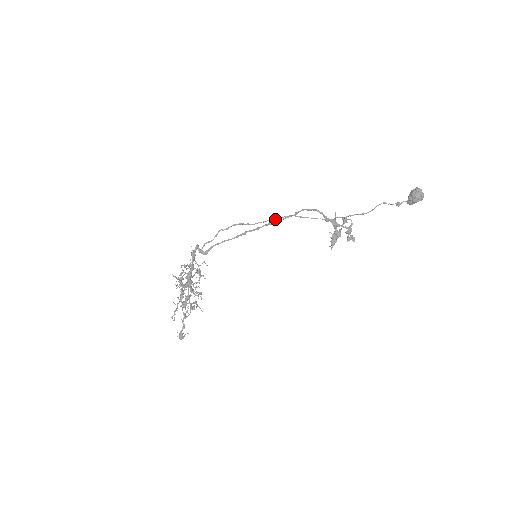
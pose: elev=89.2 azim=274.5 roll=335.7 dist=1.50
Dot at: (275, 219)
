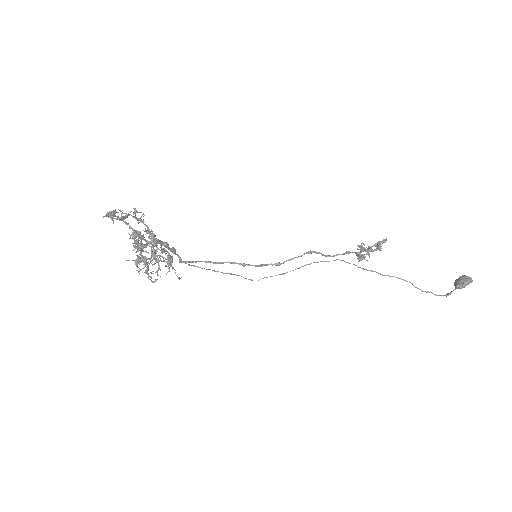
Dot at: (285, 273)
